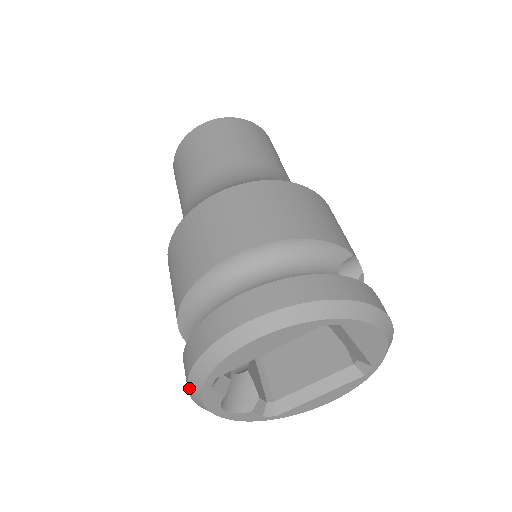
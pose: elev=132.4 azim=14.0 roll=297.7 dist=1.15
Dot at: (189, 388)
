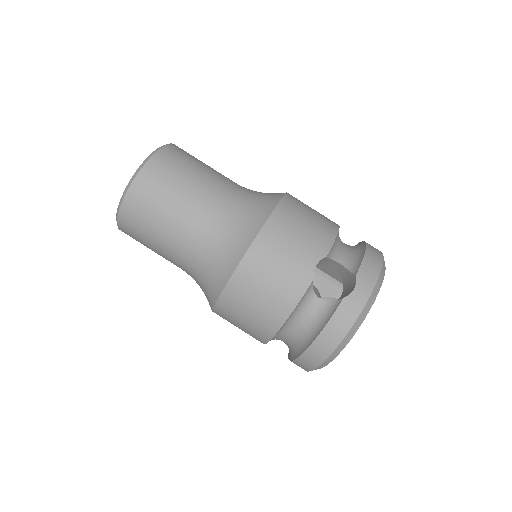
Dot at: occluded
